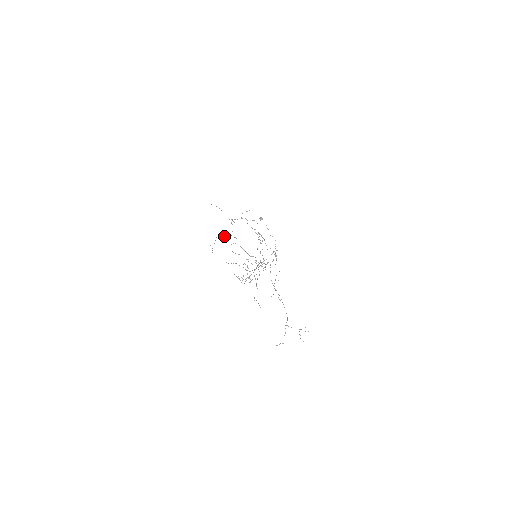
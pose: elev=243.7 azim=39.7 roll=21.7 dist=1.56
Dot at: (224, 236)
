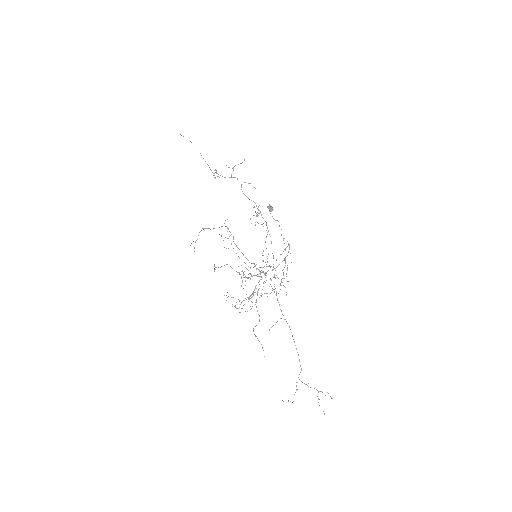
Dot at: occluded
